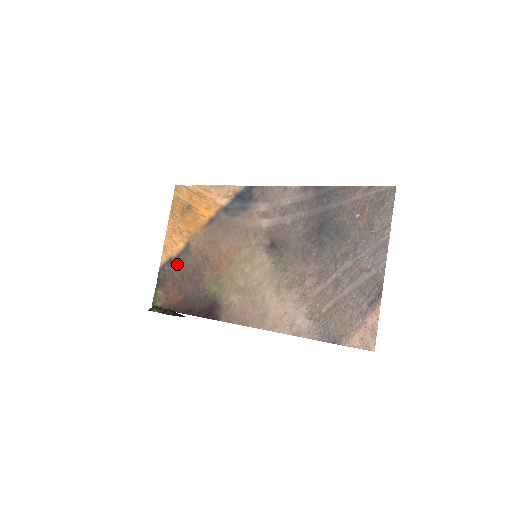
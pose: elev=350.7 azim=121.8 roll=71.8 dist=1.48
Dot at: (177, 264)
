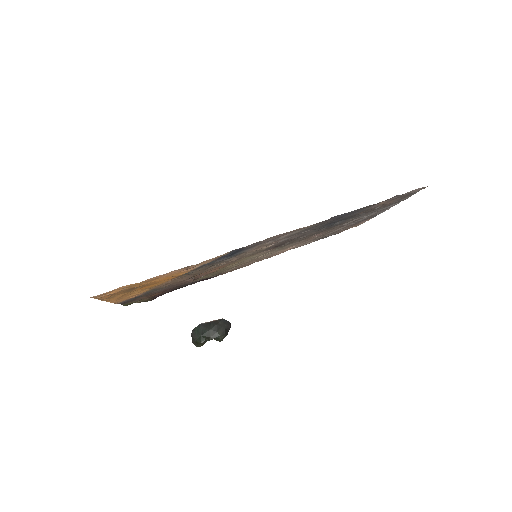
Dot at: occluded
